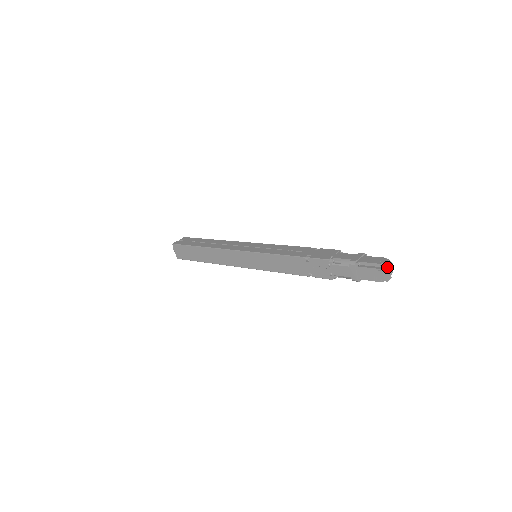
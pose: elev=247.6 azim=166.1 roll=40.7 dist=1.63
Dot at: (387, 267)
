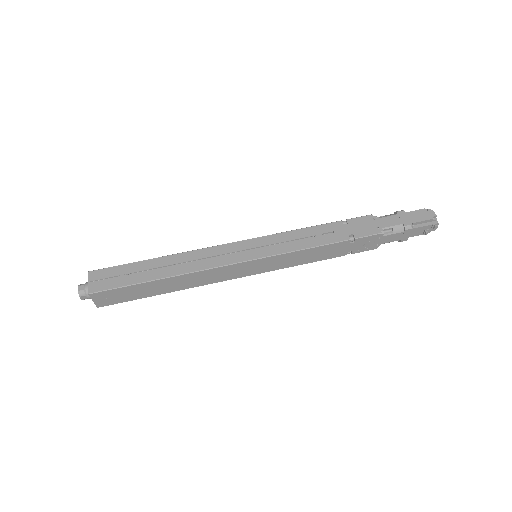
Dot at: occluded
